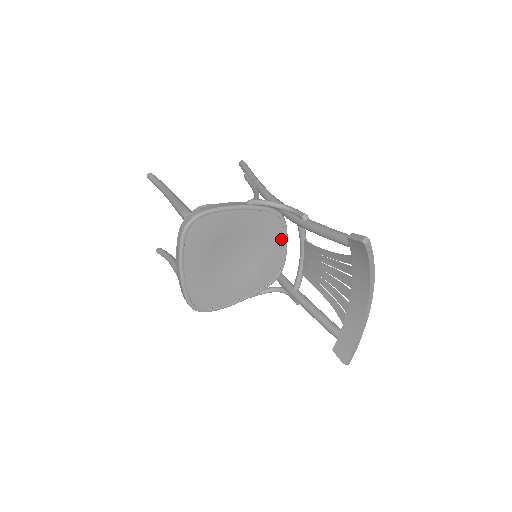
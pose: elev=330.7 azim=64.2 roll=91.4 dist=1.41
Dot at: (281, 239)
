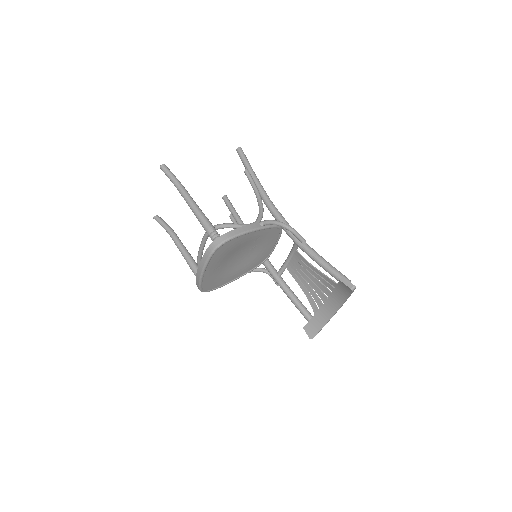
Dot at: (275, 240)
